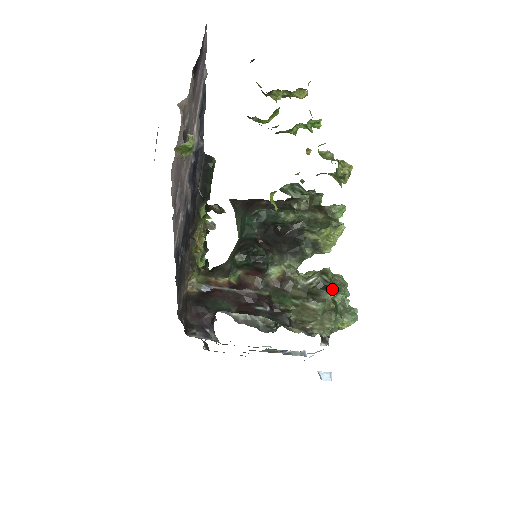
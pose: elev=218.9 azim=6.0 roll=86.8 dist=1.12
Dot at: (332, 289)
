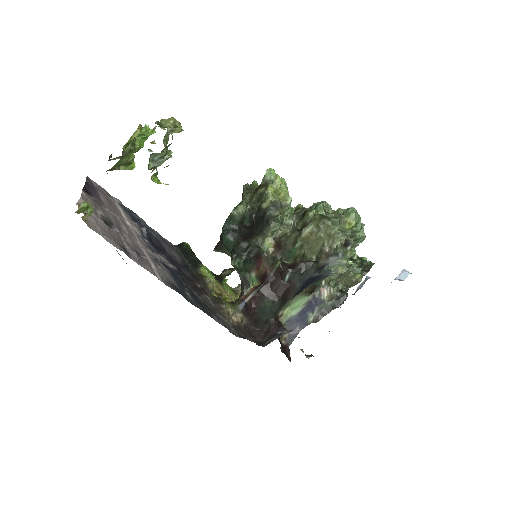
Dot at: occluded
